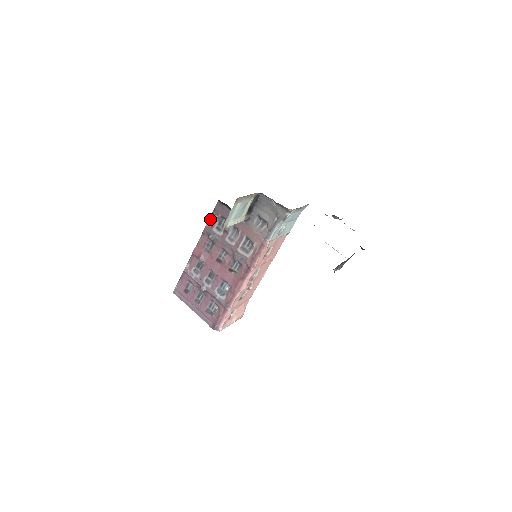
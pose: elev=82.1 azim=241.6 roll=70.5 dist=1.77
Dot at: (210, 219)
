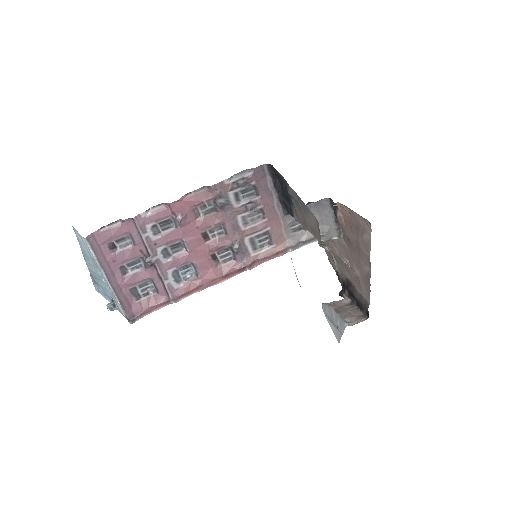
Dot at: (235, 177)
